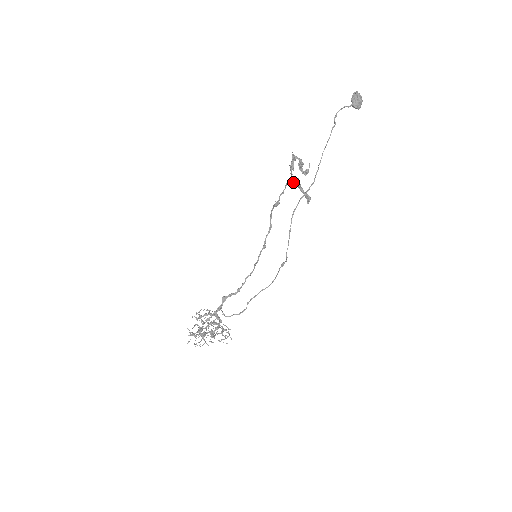
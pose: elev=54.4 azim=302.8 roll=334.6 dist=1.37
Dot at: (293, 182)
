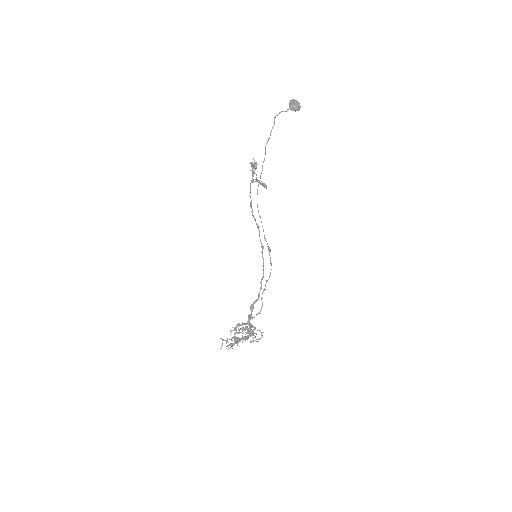
Dot at: (254, 181)
